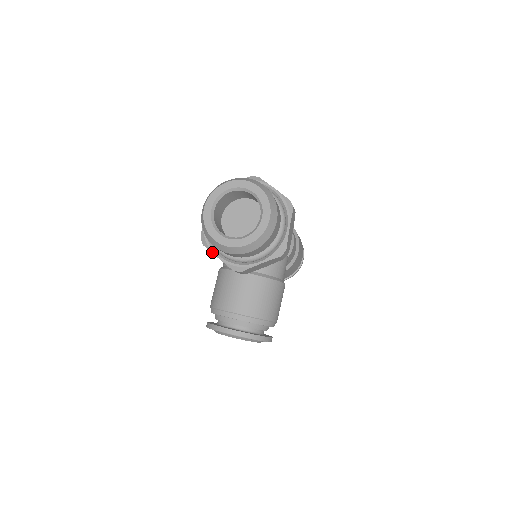
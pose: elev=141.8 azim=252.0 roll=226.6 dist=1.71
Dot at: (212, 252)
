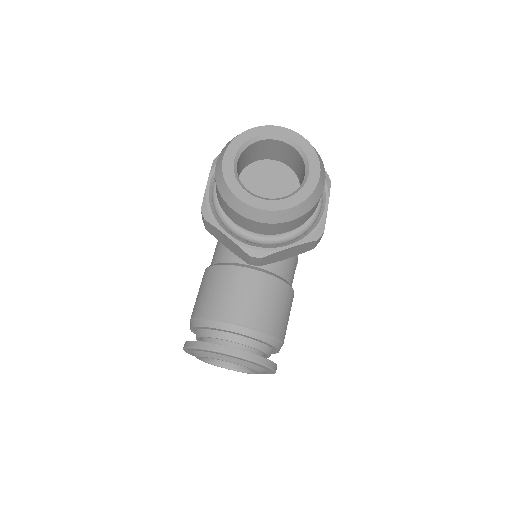
Dot at: (219, 228)
